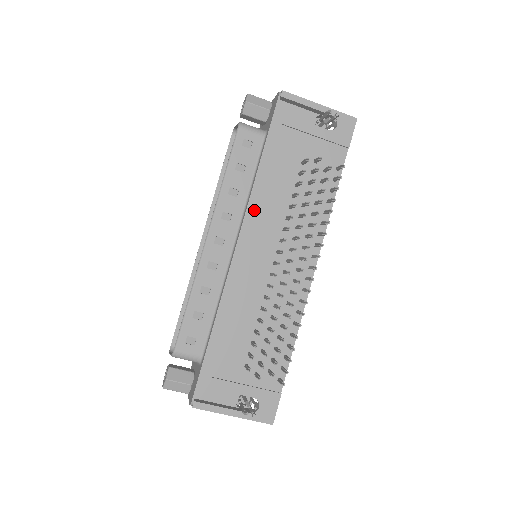
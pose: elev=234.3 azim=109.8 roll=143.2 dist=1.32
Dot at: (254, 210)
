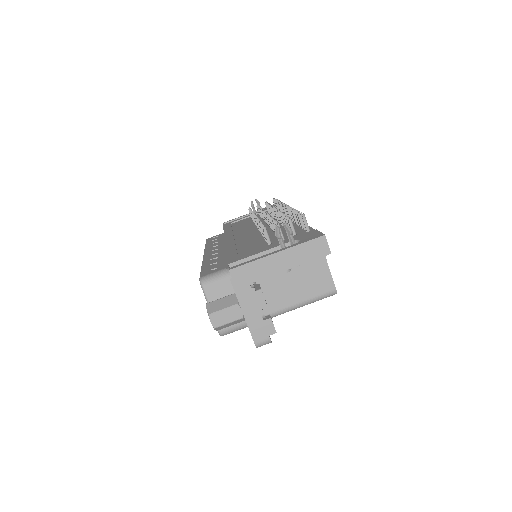
Dot at: occluded
